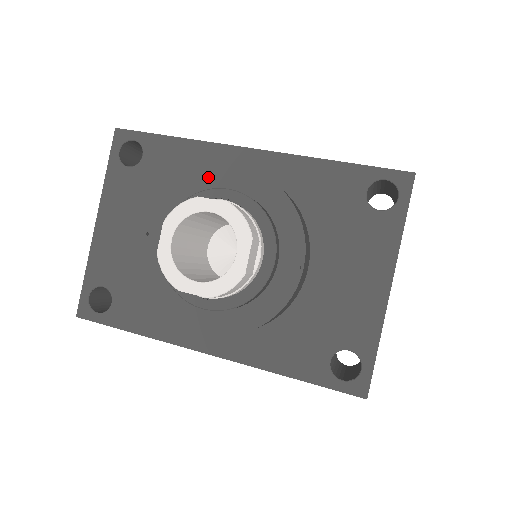
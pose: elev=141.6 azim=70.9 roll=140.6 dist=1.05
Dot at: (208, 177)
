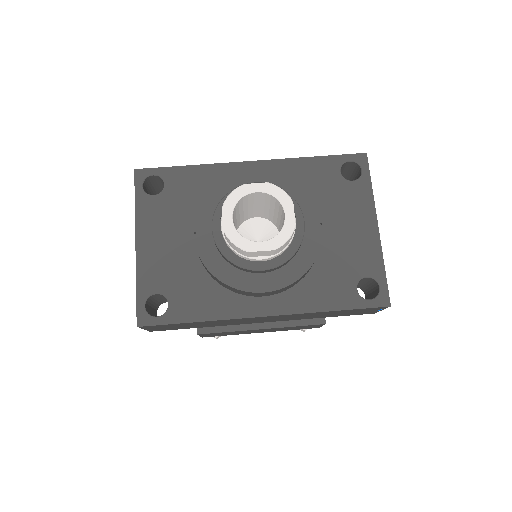
Dot at: (232, 181)
